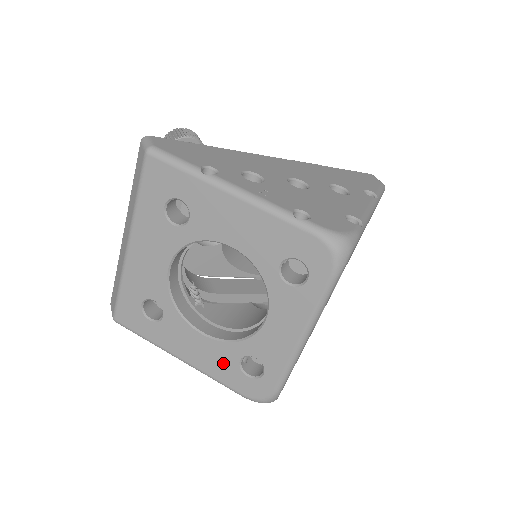
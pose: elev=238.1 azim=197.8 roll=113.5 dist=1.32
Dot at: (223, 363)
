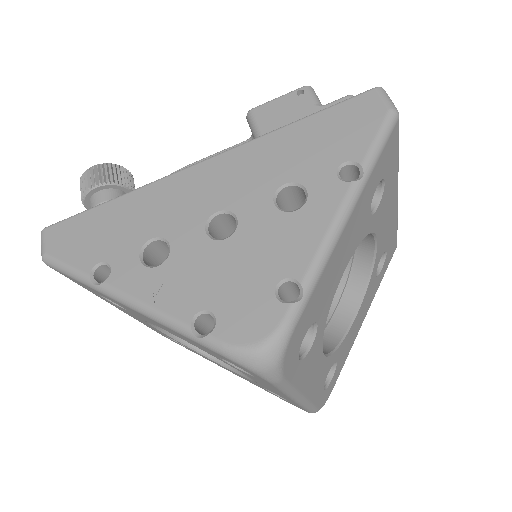
Dot at: (255, 384)
